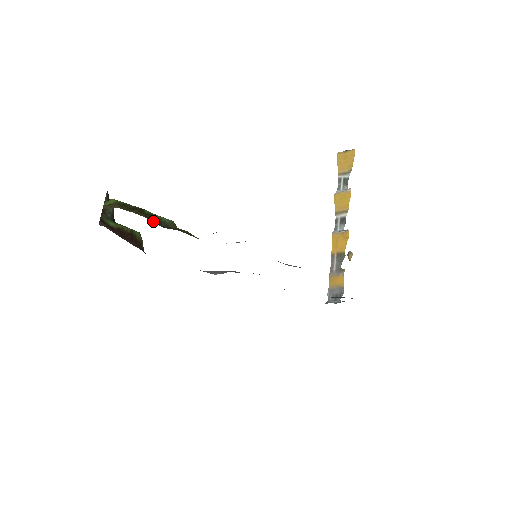
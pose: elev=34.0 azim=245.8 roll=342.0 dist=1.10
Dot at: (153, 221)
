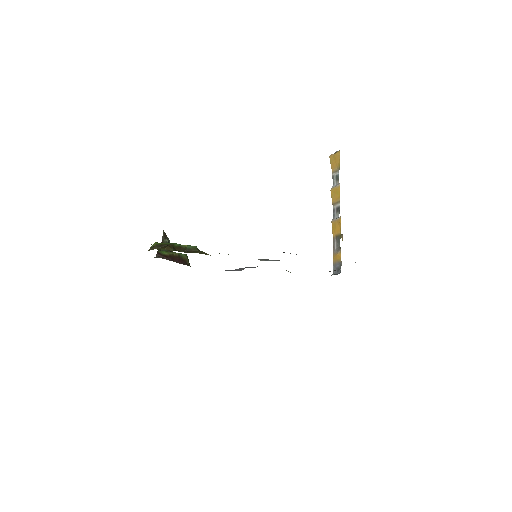
Dot at: occluded
